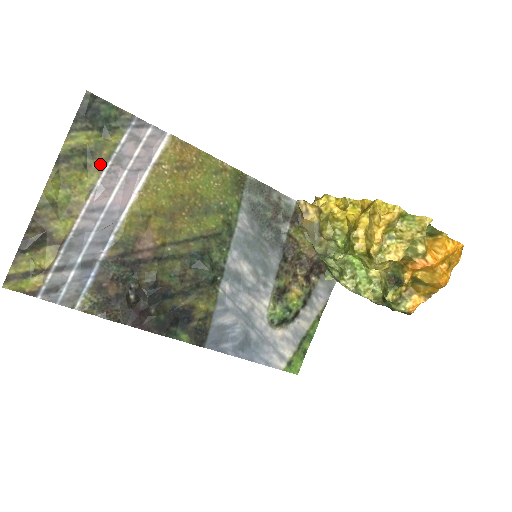
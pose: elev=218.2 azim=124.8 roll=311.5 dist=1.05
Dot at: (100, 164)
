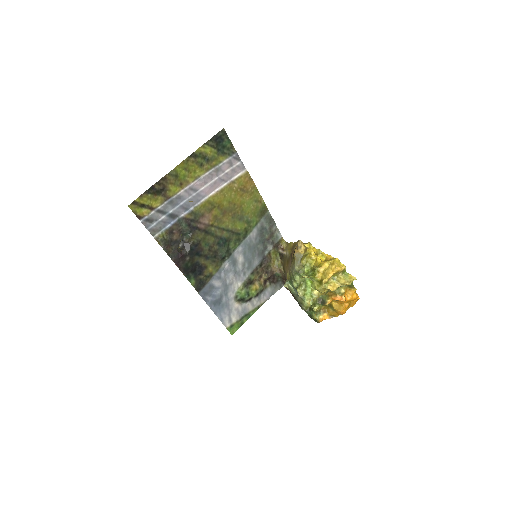
Dot at: (208, 167)
